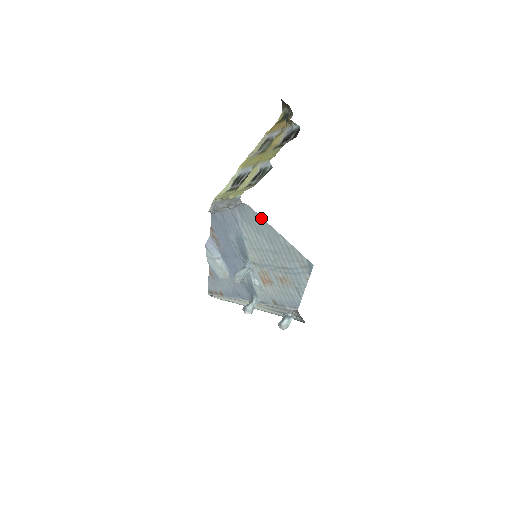
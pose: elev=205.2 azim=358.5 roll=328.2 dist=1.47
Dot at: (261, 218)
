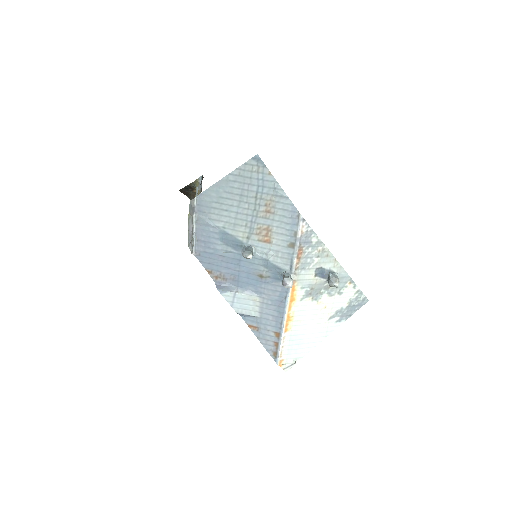
Dot at: (210, 188)
